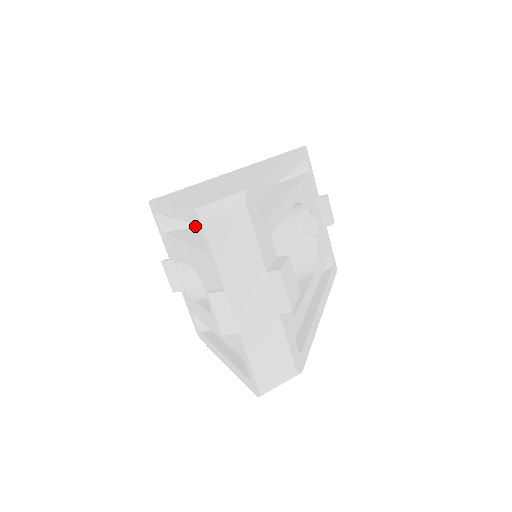
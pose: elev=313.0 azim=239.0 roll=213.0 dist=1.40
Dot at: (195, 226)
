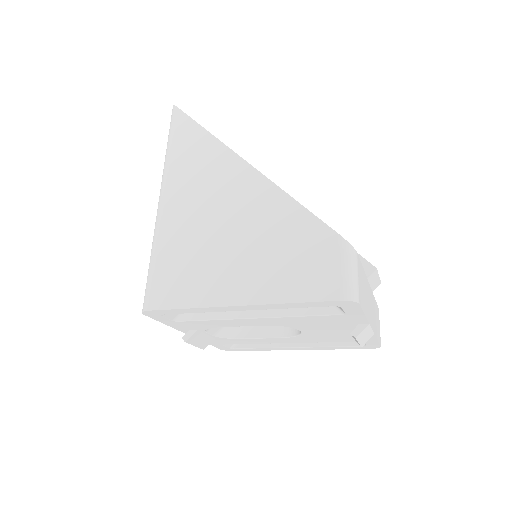
Dot at: occluded
